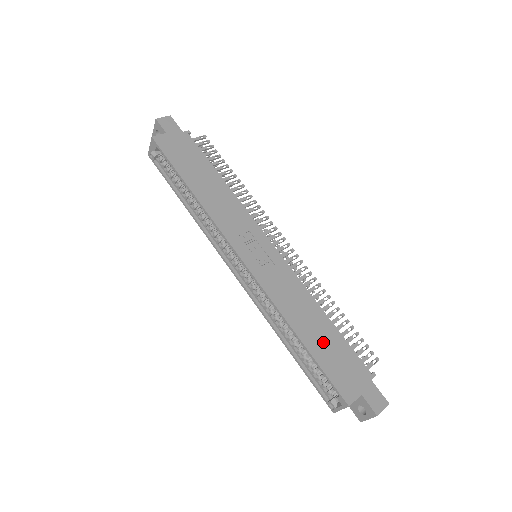
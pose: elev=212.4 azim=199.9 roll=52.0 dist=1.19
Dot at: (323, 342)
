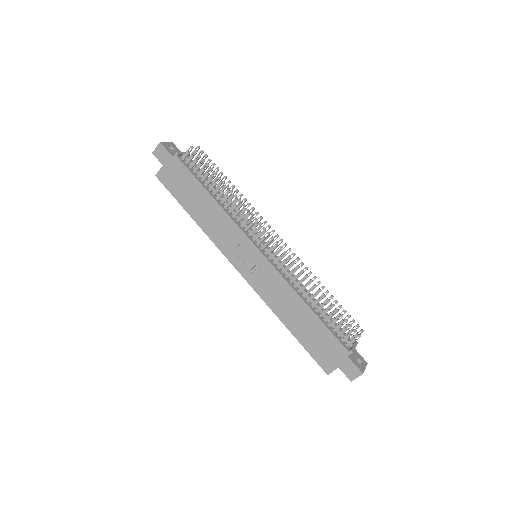
Dot at: (307, 330)
